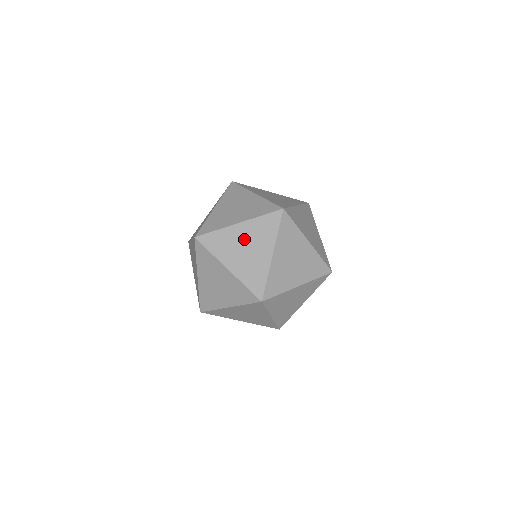
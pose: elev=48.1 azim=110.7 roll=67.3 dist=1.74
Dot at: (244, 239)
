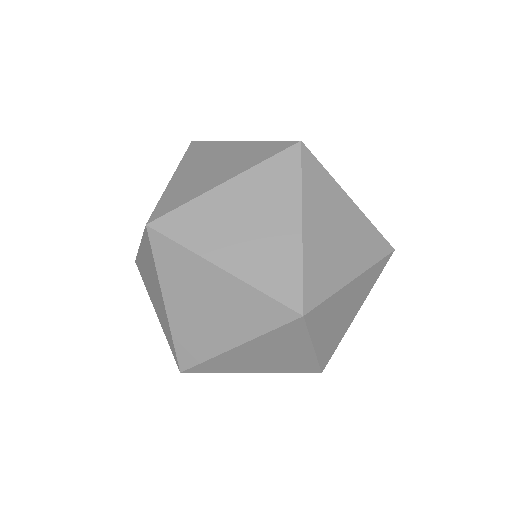
Dot at: (148, 272)
